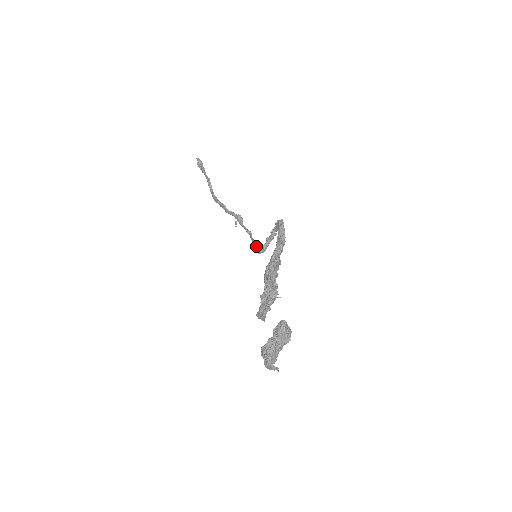
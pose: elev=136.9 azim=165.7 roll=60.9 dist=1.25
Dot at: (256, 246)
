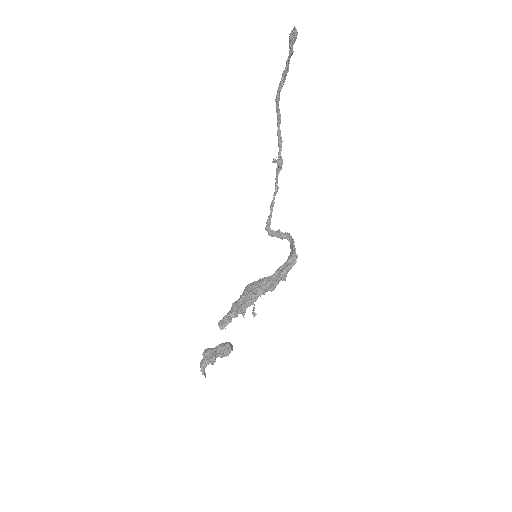
Dot at: (270, 214)
